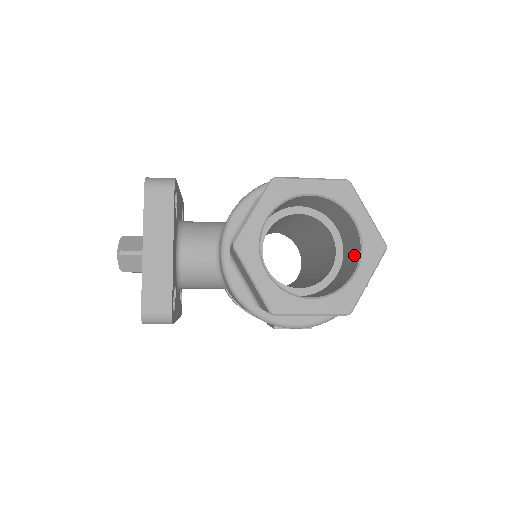
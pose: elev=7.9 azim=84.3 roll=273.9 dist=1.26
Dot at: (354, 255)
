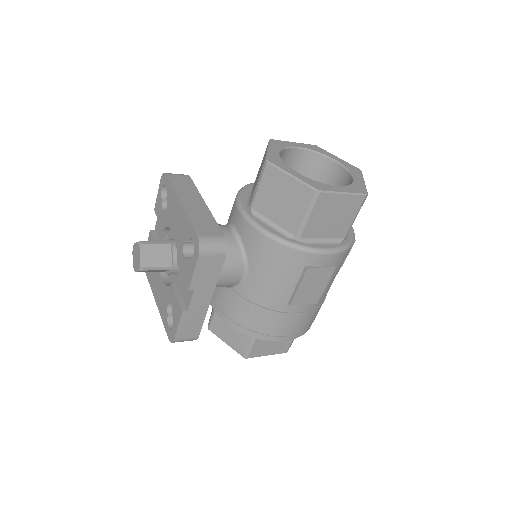
Dot at: (343, 183)
